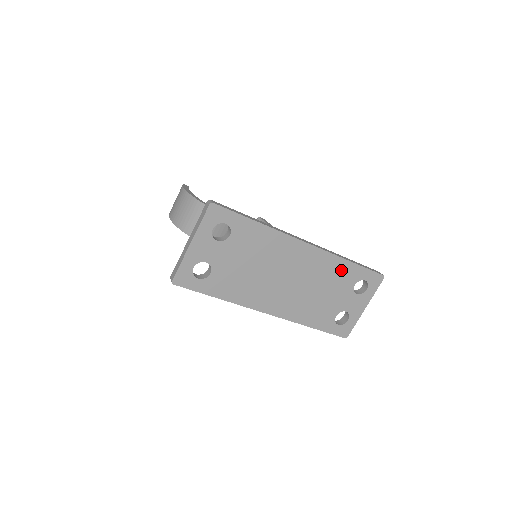
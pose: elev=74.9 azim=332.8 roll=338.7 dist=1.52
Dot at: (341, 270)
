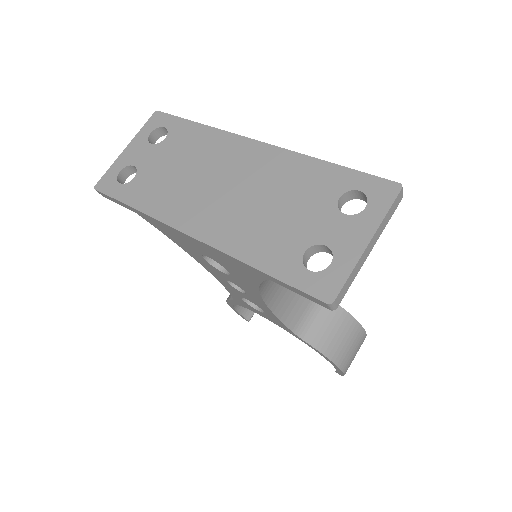
Dot at: (311, 174)
